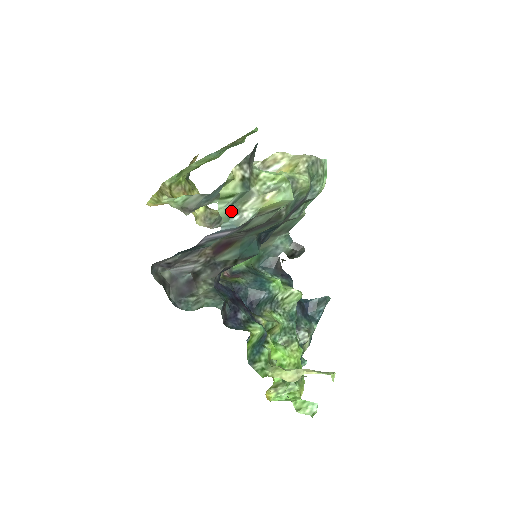
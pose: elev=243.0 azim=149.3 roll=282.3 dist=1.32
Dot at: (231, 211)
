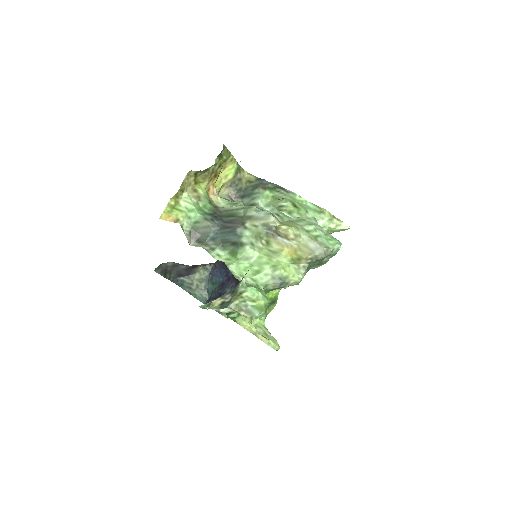
Dot at: occluded
